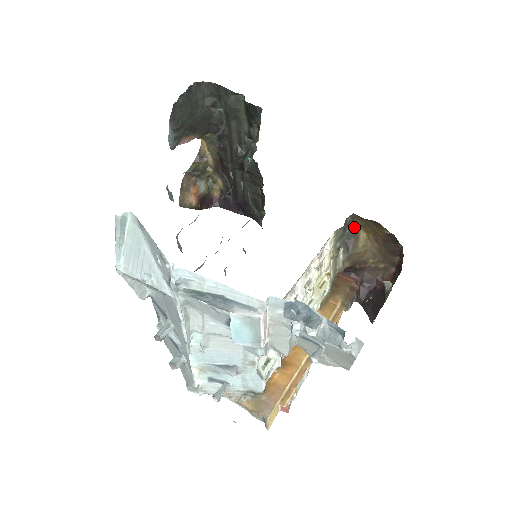
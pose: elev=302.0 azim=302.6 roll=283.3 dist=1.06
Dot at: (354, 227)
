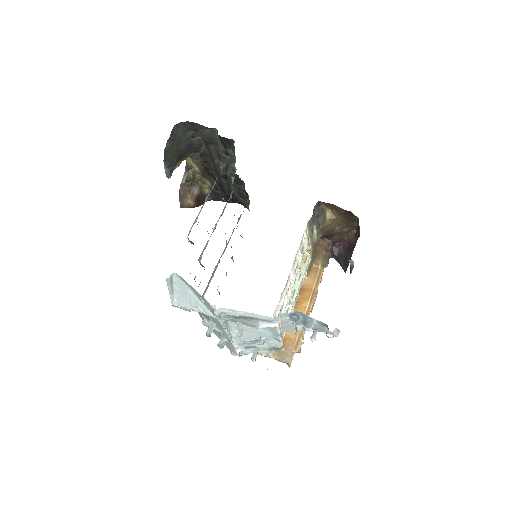
Dot at: (321, 207)
